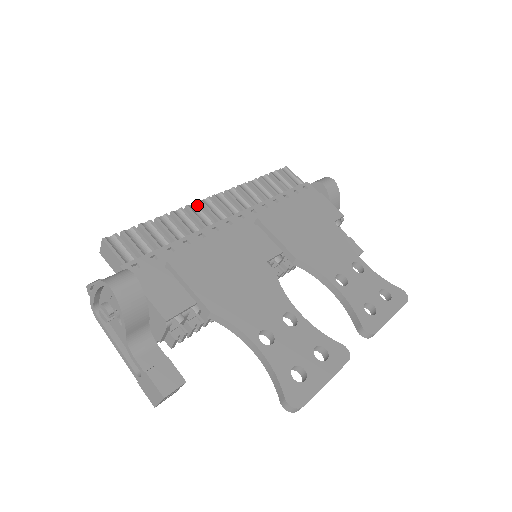
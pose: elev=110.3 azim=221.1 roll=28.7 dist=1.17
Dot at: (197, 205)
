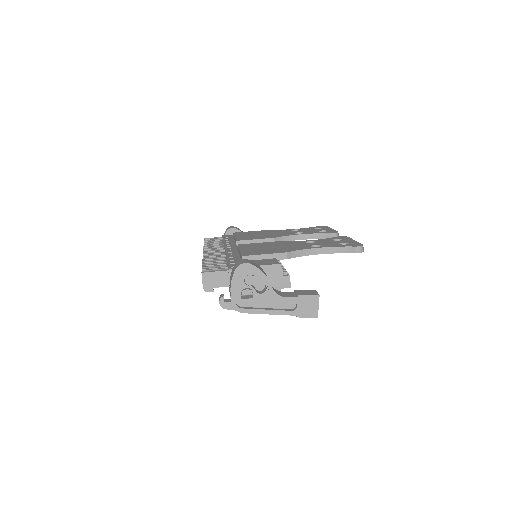
Dot at: (206, 255)
